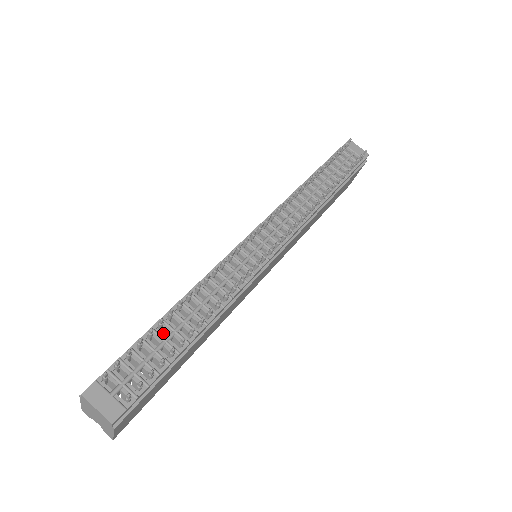
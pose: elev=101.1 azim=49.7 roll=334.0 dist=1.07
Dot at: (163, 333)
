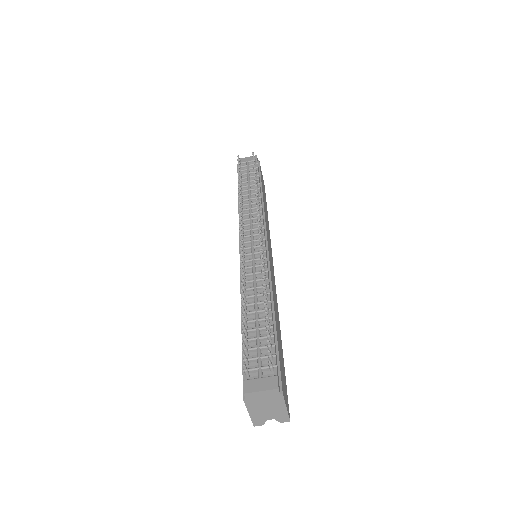
Dot at: occluded
